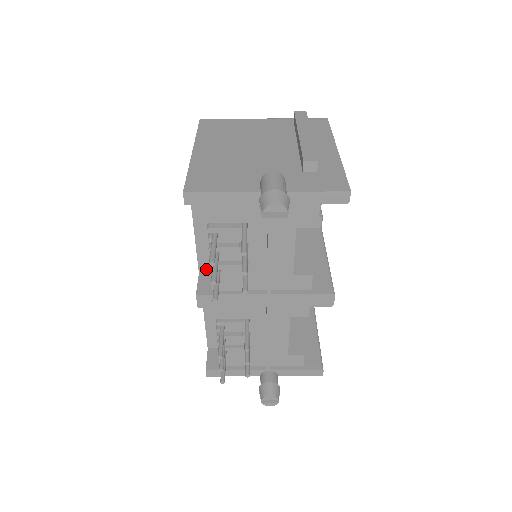
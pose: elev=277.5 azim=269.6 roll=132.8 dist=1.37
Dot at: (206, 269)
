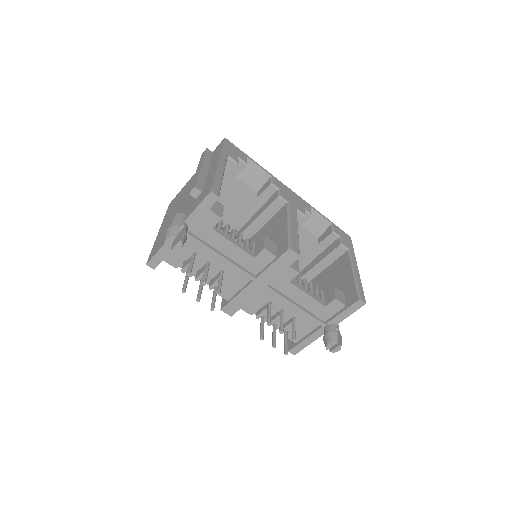
Dot at: occluded
